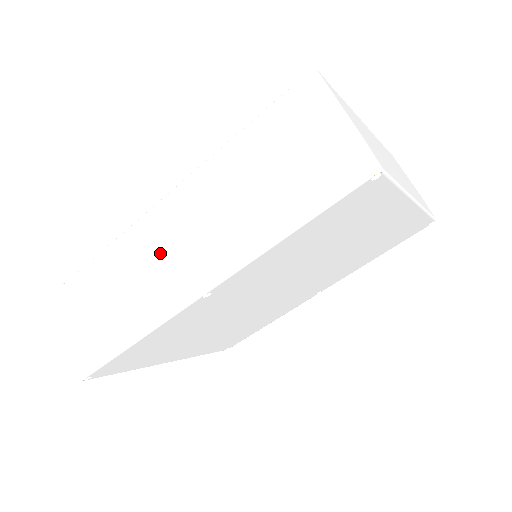
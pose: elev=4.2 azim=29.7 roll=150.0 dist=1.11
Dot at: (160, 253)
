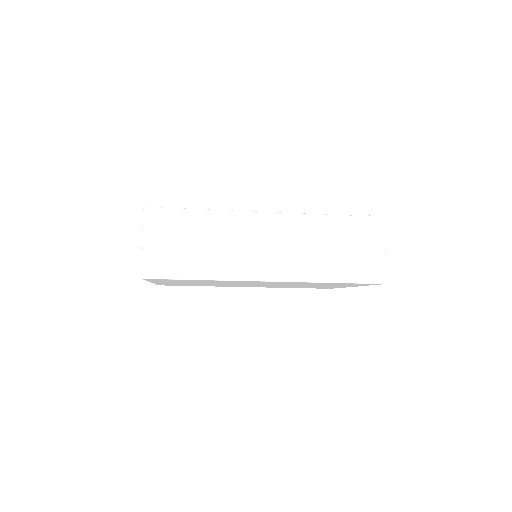
Dot at: (253, 241)
